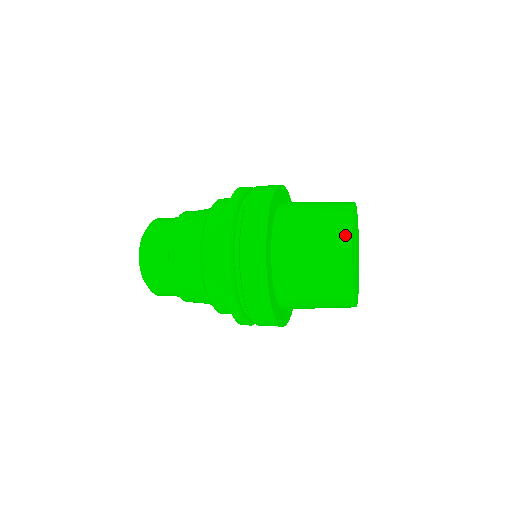
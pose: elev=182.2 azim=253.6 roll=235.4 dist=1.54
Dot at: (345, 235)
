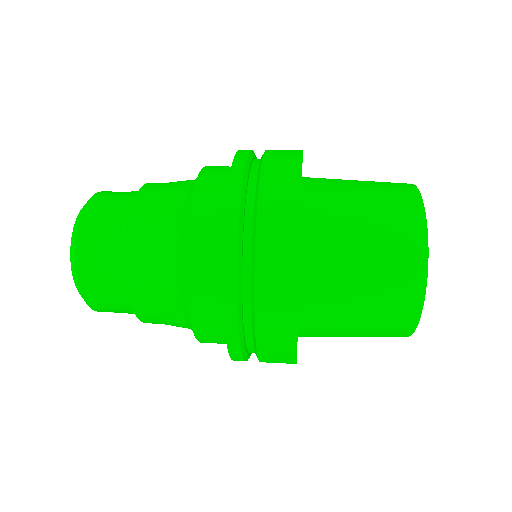
Dot at: (417, 237)
